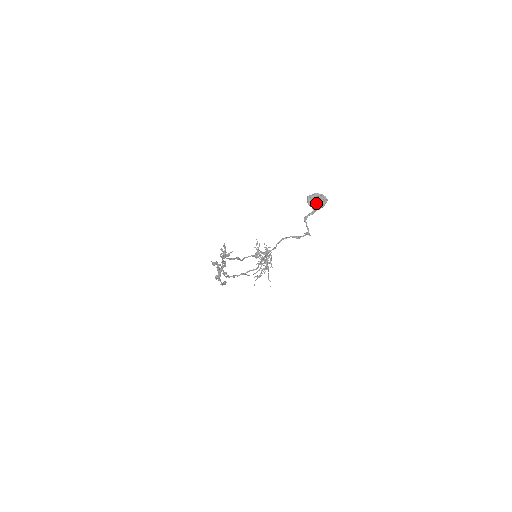
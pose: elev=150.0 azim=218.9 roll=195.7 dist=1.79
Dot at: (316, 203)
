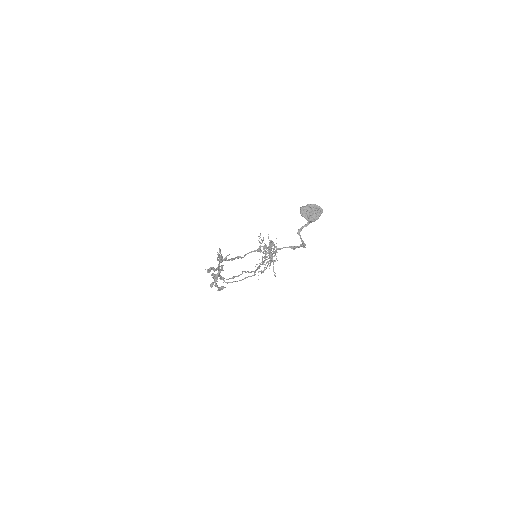
Dot at: (310, 215)
